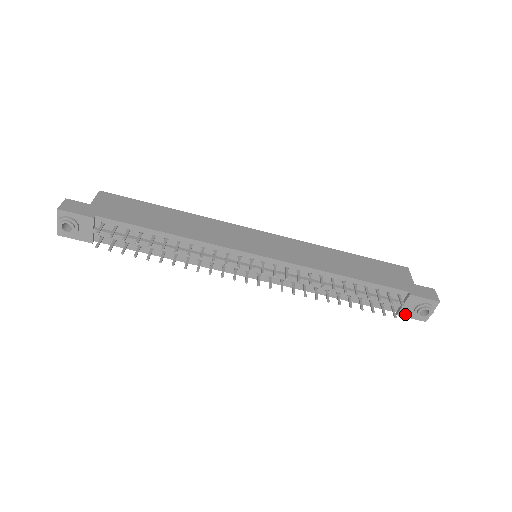
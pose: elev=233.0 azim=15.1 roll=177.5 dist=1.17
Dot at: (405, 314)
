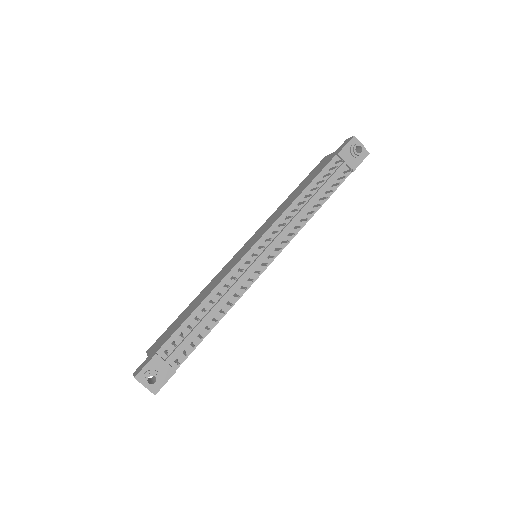
Dot at: (355, 165)
